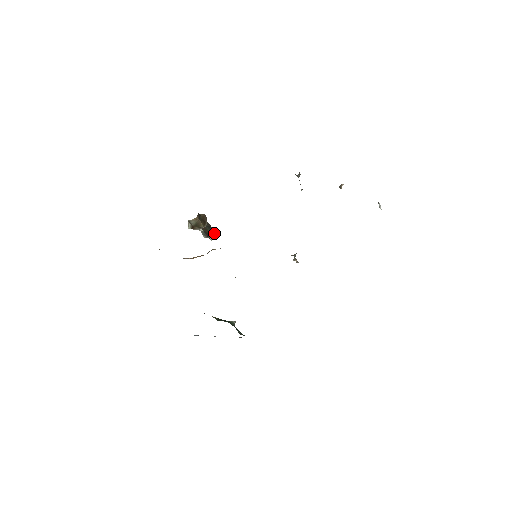
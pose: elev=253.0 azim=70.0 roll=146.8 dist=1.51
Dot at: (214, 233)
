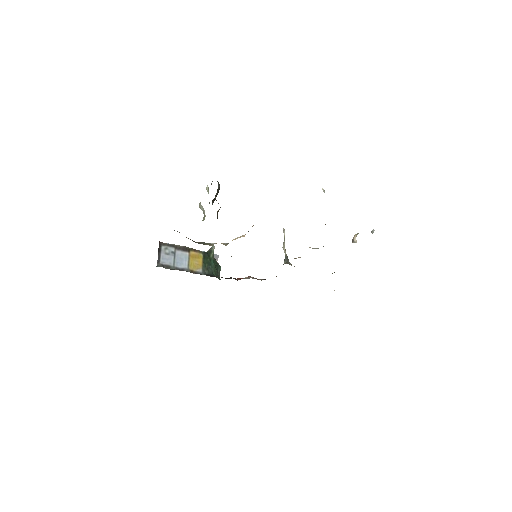
Dot at: occluded
